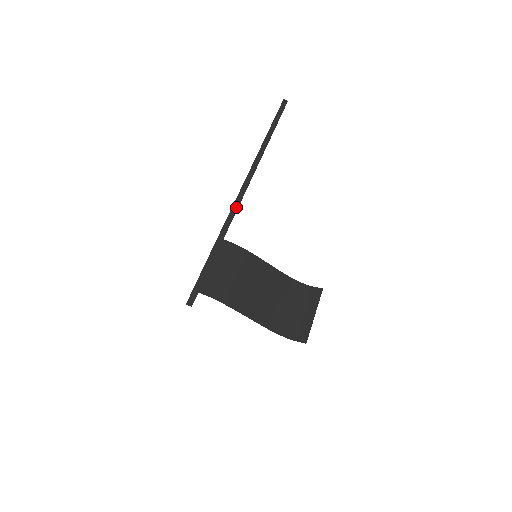
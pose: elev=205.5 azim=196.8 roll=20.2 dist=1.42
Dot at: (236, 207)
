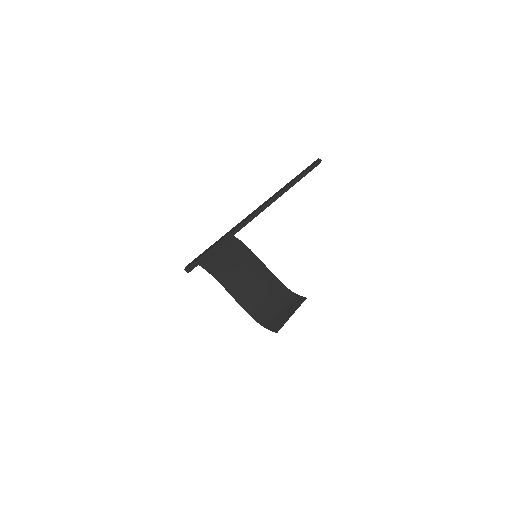
Dot at: (252, 218)
